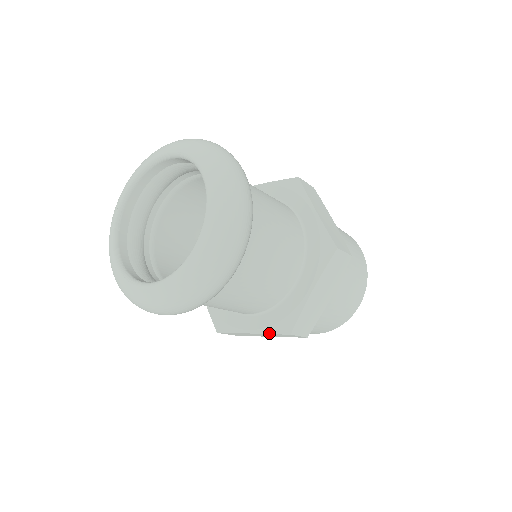
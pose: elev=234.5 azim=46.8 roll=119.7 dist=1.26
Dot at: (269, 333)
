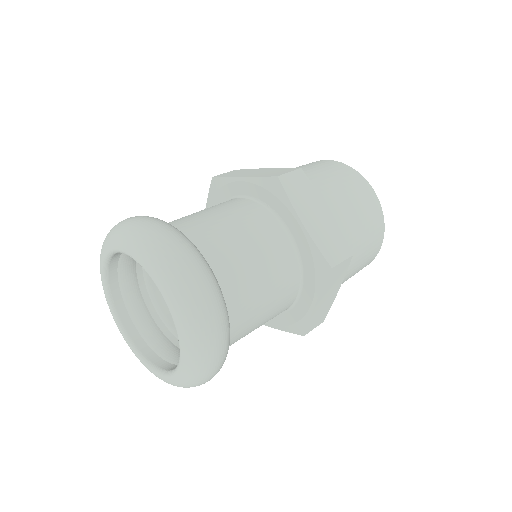
Dot at: (285, 331)
